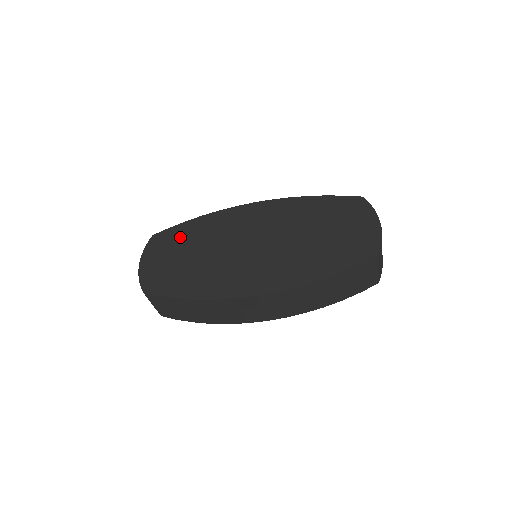
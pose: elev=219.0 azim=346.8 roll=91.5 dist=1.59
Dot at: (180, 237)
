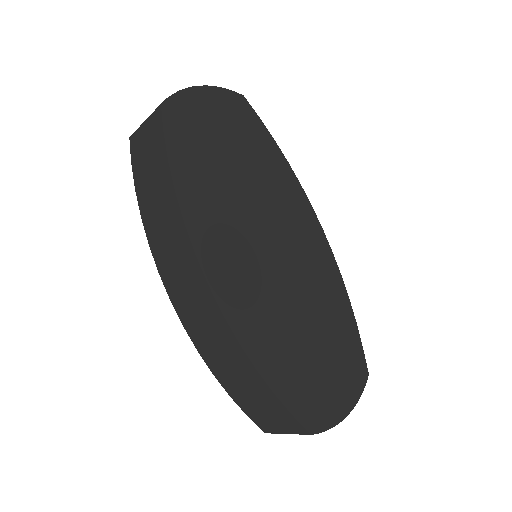
Dot at: (253, 138)
